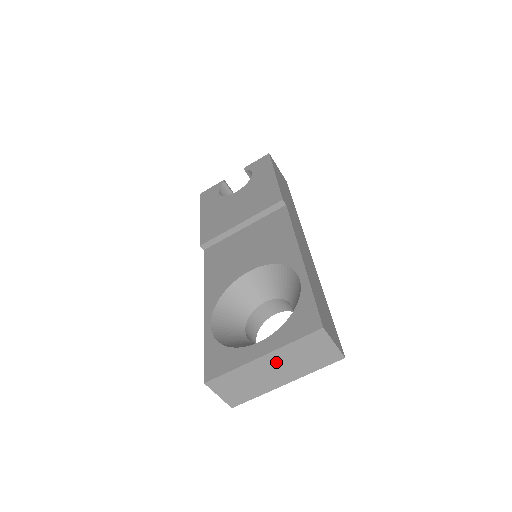
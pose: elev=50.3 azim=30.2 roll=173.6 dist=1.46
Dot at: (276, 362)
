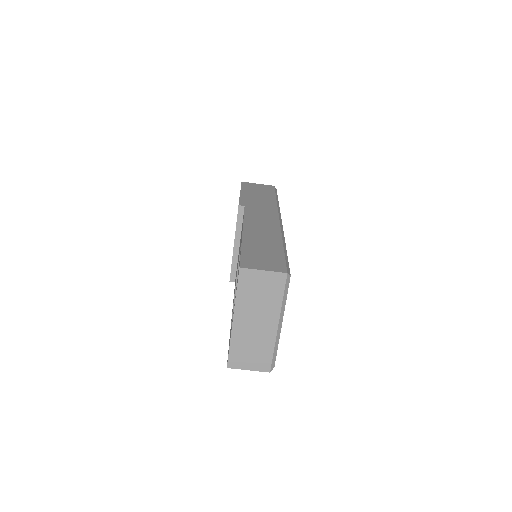
Dot at: (247, 316)
